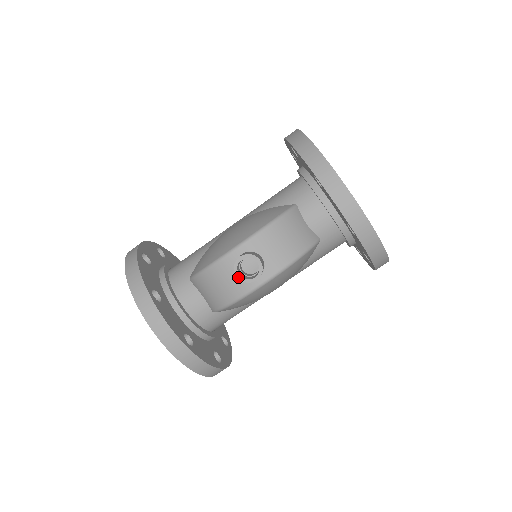
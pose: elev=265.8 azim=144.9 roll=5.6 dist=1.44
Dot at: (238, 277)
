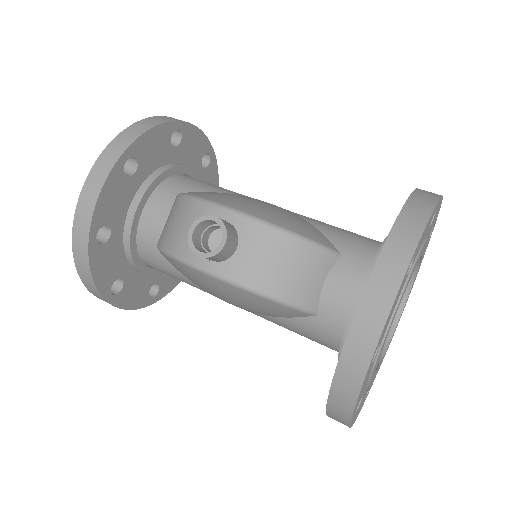
Dot at: (190, 231)
